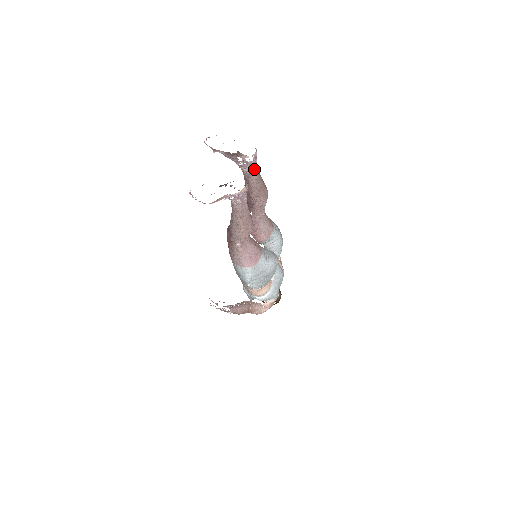
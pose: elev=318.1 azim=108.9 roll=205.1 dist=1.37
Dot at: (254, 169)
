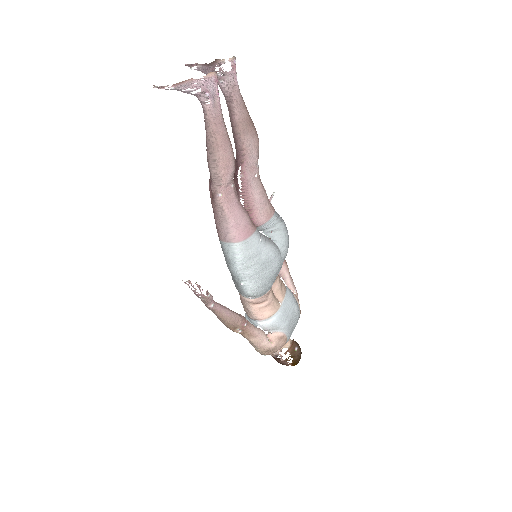
Dot at: (235, 87)
